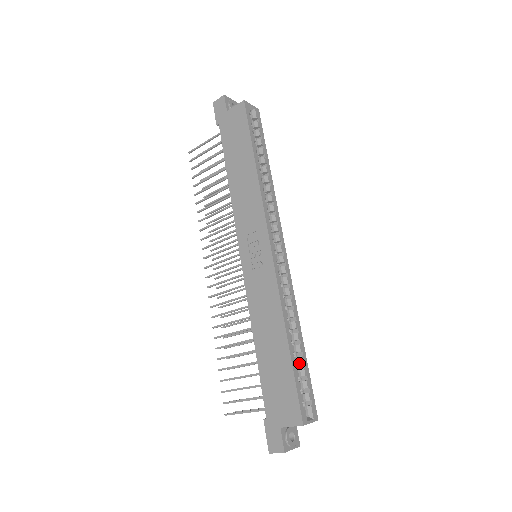
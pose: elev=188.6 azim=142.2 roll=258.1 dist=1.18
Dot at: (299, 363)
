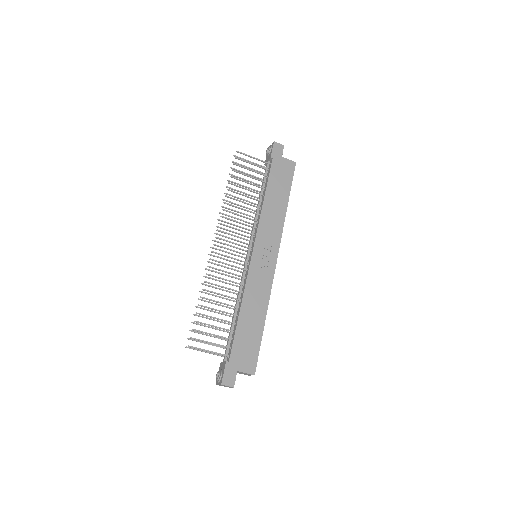
Dot at: occluded
